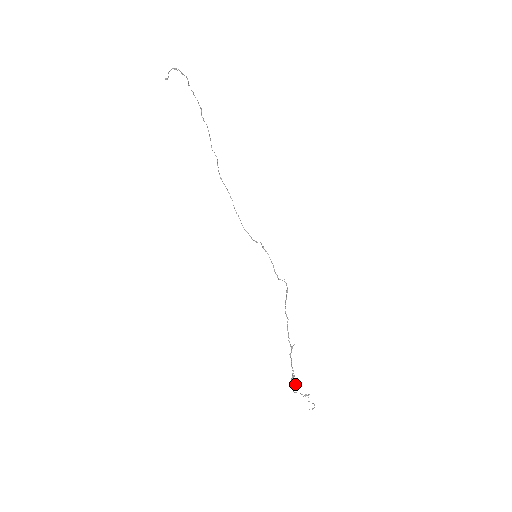
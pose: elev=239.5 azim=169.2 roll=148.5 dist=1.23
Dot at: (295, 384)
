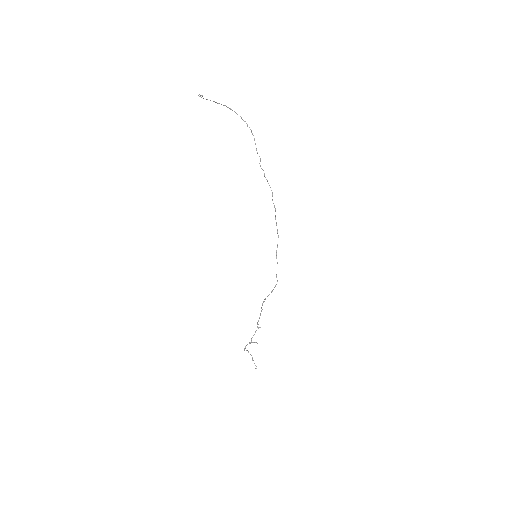
Dot at: (244, 350)
